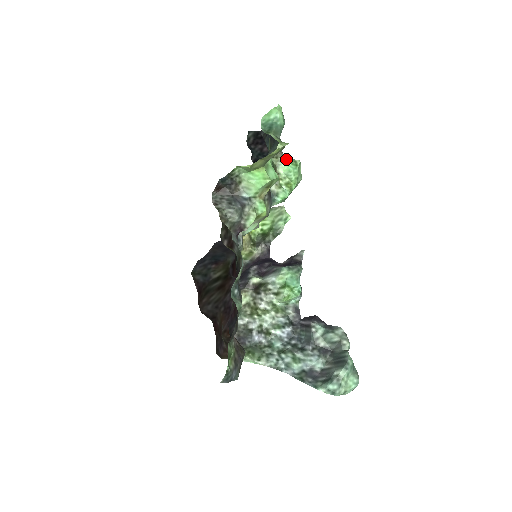
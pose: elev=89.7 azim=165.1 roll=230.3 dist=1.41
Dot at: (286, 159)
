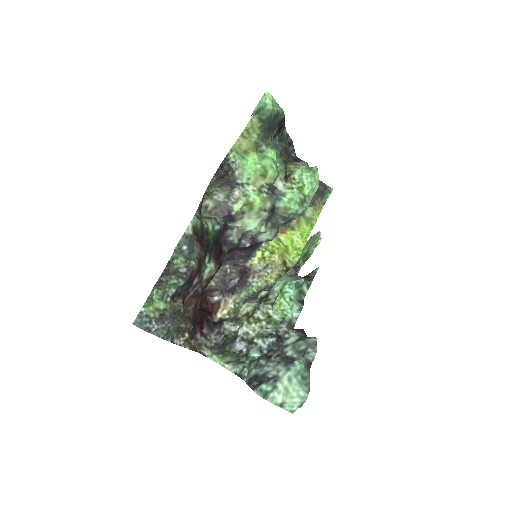
Dot at: (304, 166)
